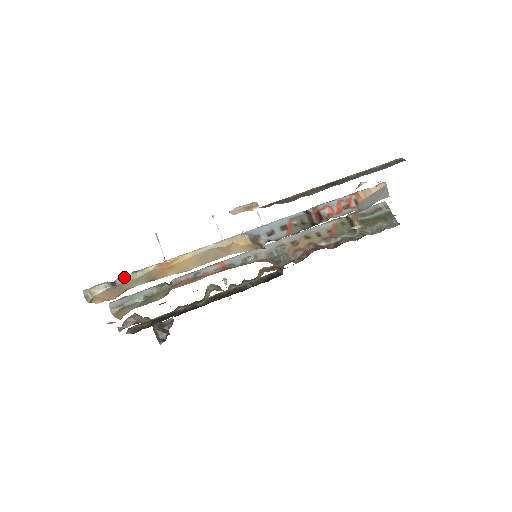
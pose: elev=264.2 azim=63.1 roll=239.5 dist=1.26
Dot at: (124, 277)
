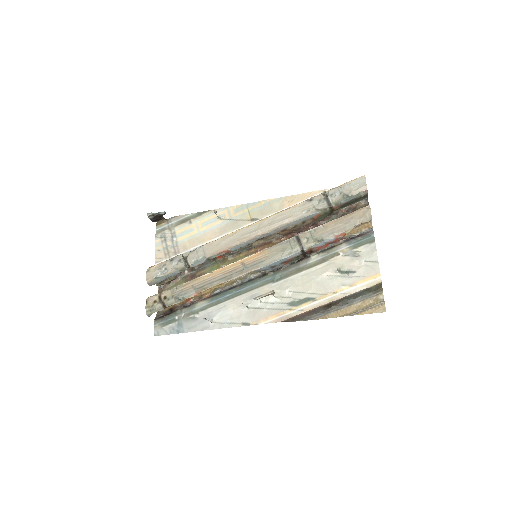
Dot at: occluded
